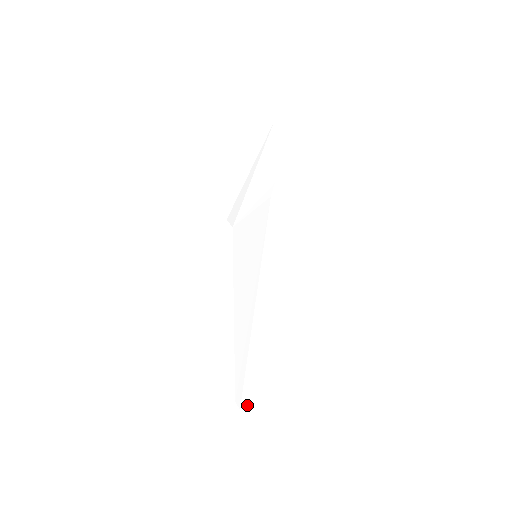
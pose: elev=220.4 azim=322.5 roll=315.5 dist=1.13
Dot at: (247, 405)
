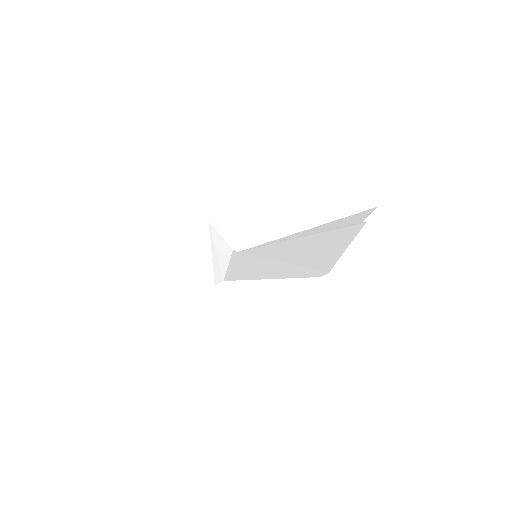
Dot at: (331, 267)
